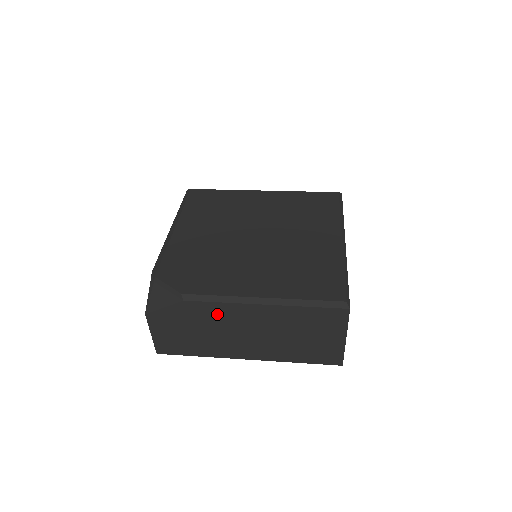
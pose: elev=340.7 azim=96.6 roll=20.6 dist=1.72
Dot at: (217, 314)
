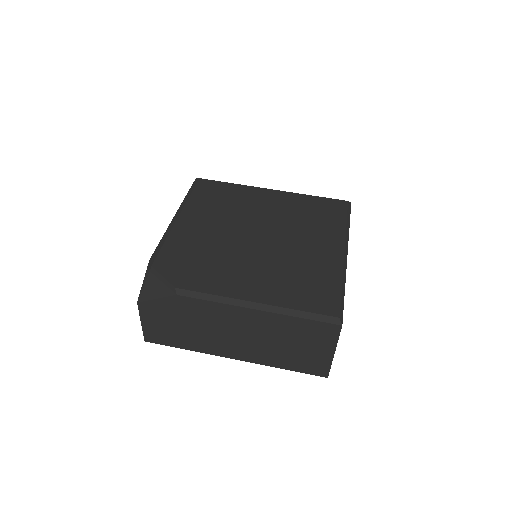
Dot at: (209, 312)
